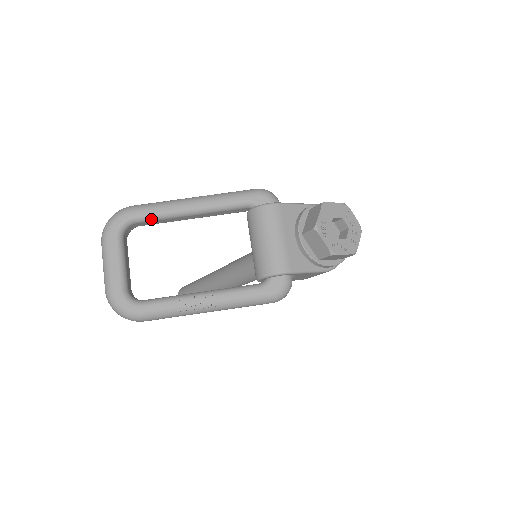
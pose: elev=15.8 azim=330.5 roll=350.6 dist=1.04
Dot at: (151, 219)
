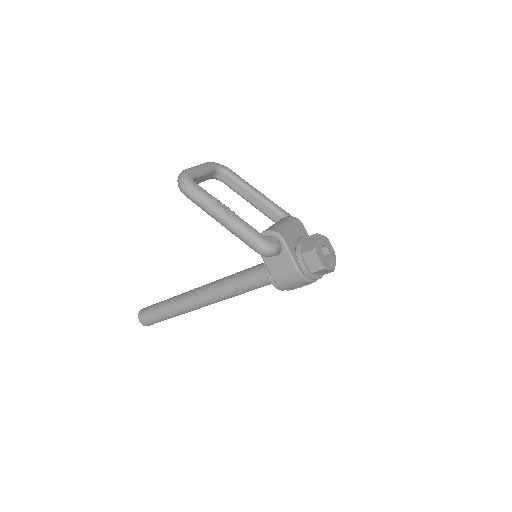
Dot at: (235, 179)
